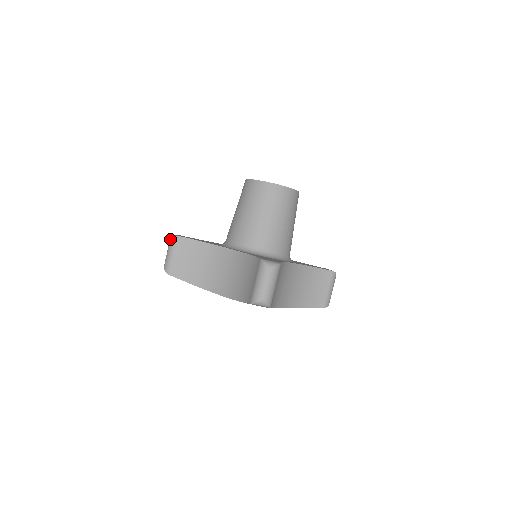
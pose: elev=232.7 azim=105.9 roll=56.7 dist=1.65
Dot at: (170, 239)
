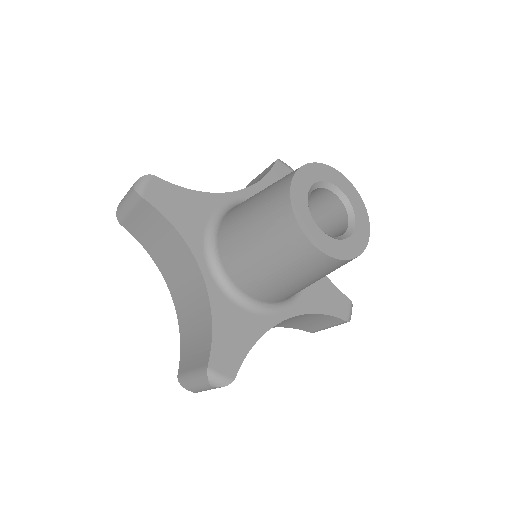
Dot at: (132, 187)
